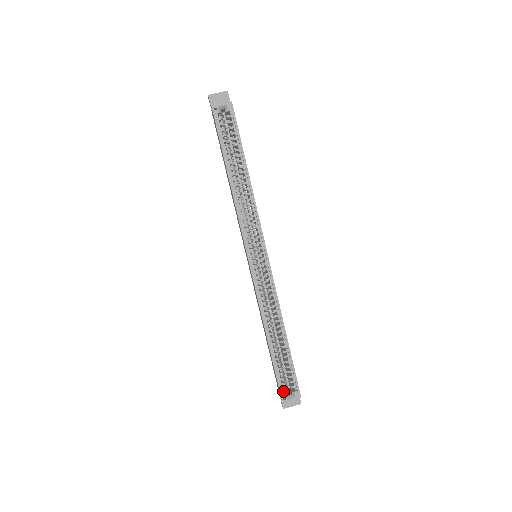
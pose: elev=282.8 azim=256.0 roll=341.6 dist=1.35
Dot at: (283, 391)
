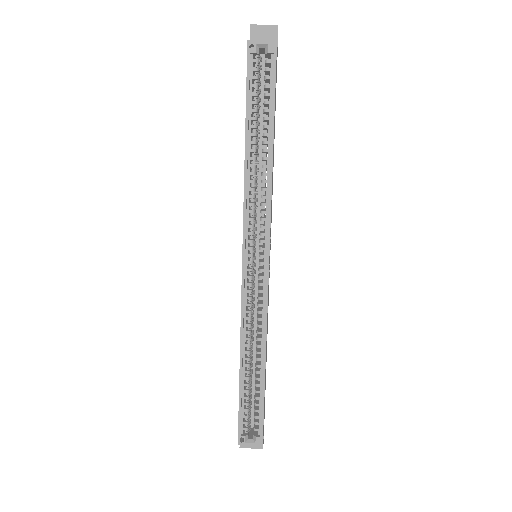
Dot at: (243, 431)
